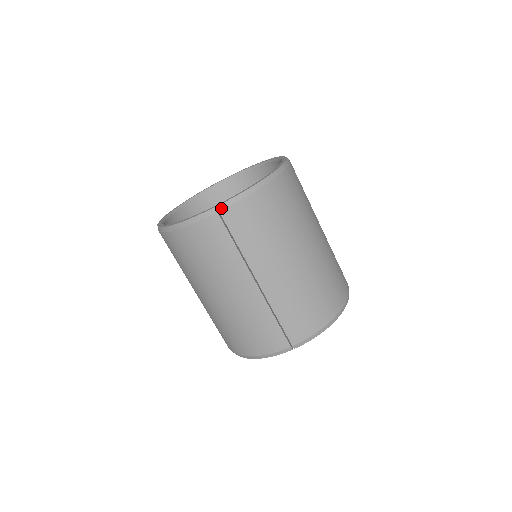
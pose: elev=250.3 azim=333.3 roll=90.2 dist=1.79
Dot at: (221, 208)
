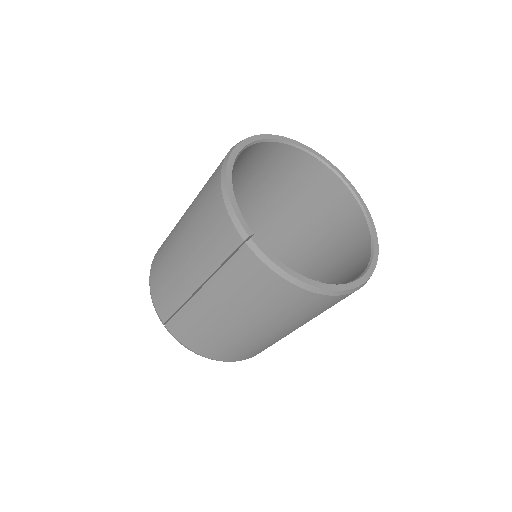
Dot at: (250, 244)
